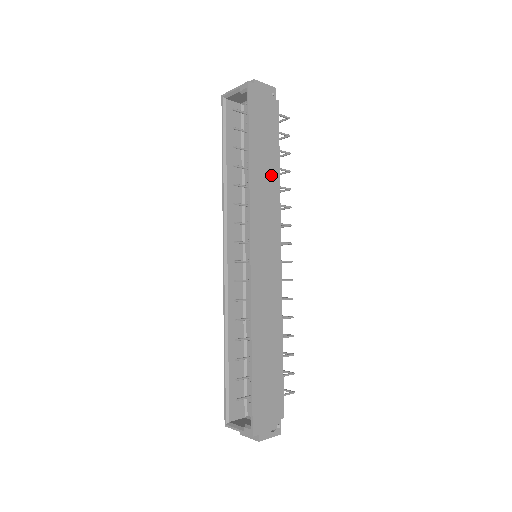
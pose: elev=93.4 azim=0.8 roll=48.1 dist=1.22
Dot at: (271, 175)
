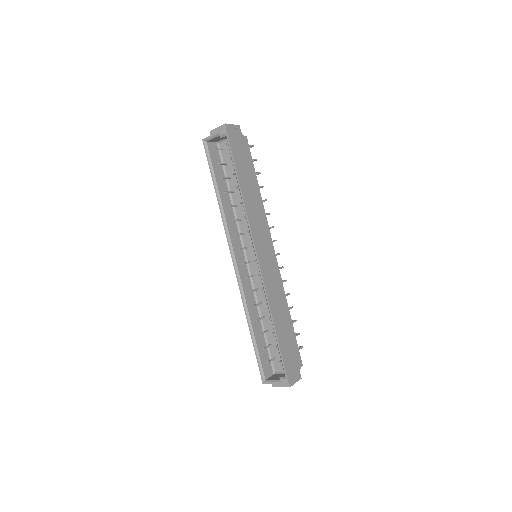
Dot at: (255, 194)
